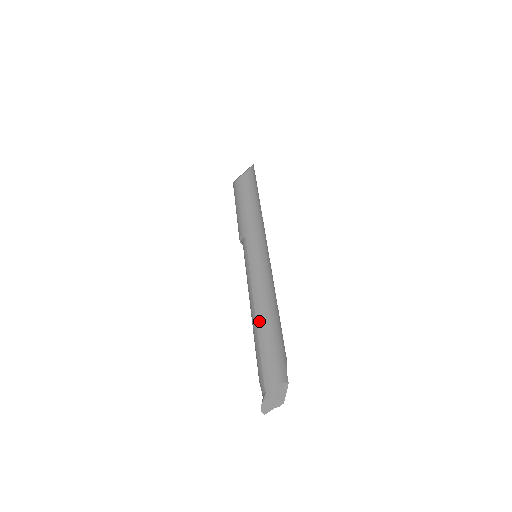
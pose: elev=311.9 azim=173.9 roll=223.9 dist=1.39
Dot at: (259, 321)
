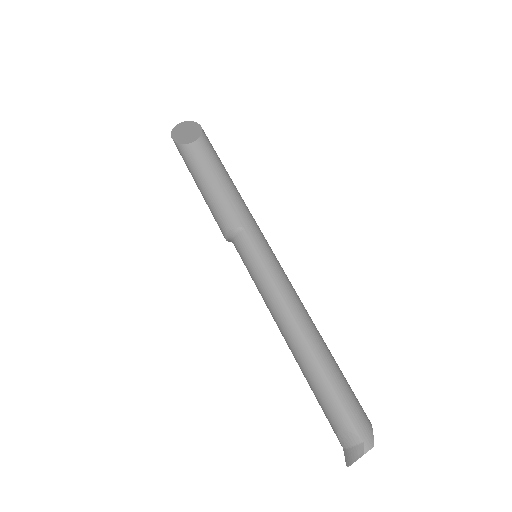
Dot at: (316, 349)
